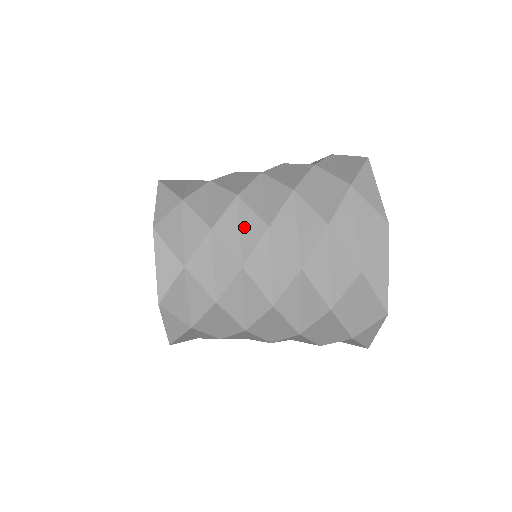
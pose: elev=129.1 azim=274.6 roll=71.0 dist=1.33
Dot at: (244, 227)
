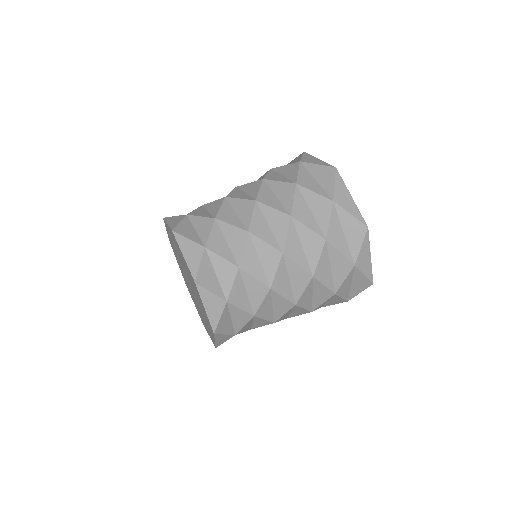
Dot at: (238, 210)
